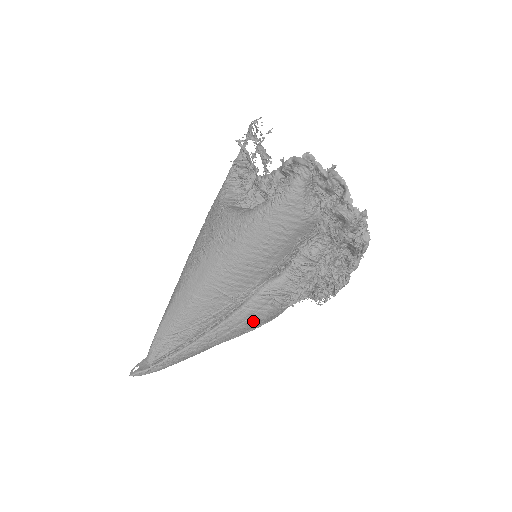
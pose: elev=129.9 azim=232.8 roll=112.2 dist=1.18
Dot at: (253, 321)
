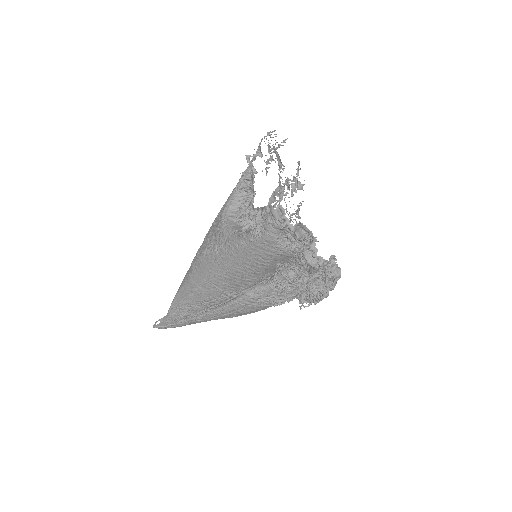
Dot at: (245, 311)
